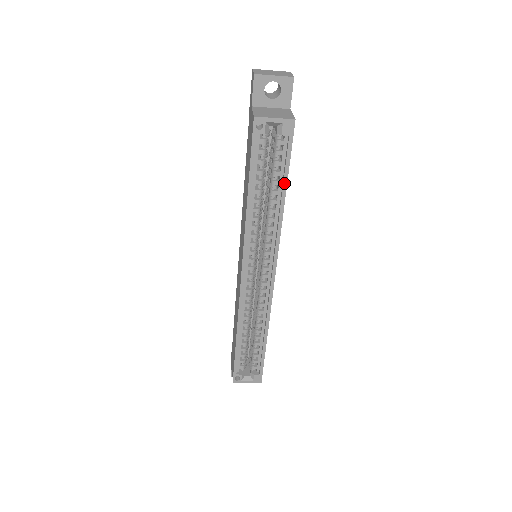
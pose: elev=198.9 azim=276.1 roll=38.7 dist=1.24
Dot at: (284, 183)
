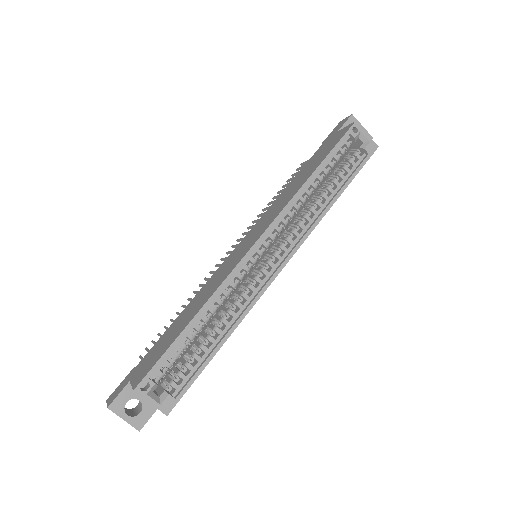
Dot at: (345, 185)
